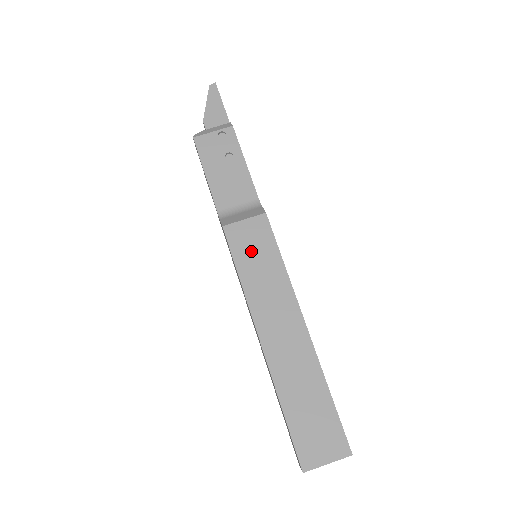
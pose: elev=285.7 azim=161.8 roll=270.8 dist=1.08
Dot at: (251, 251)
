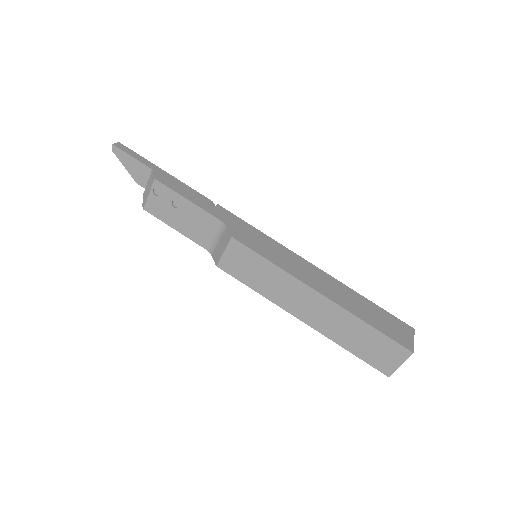
Dot at: (247, 270)
